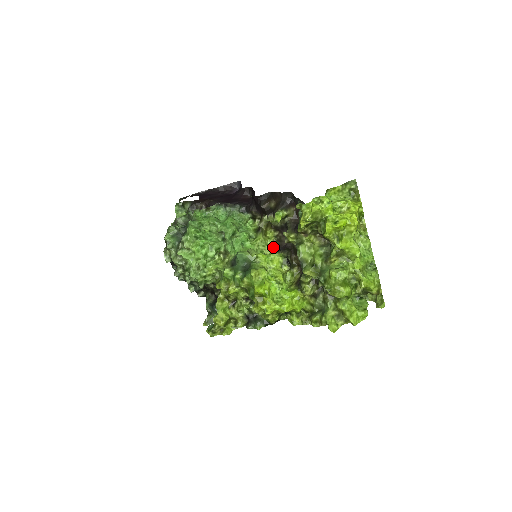
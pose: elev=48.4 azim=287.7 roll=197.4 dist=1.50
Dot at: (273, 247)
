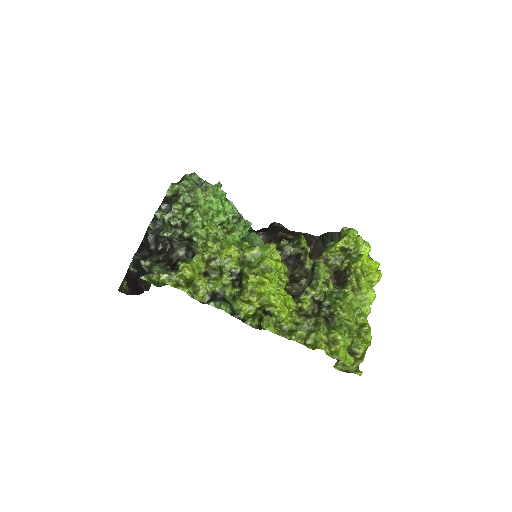
Dot at: occluded
